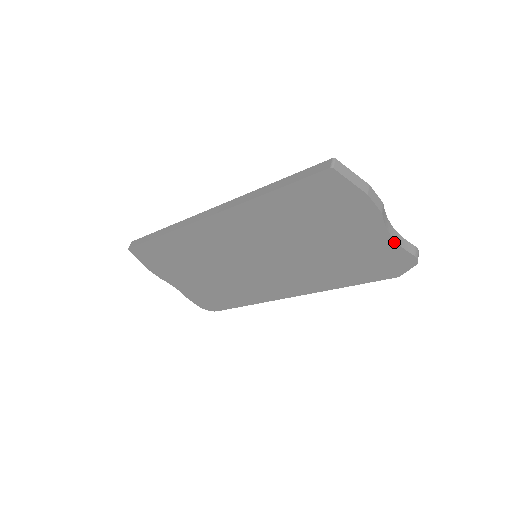
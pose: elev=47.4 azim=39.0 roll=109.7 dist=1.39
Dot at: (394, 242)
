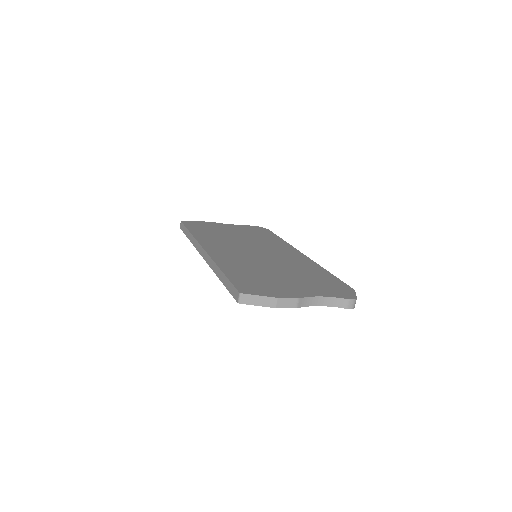
Dot at: (324, 305)
